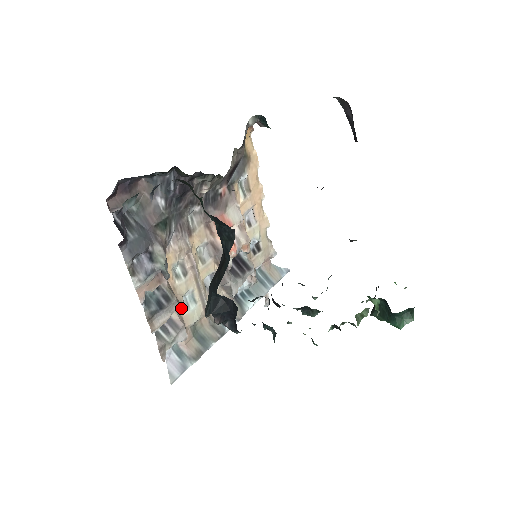
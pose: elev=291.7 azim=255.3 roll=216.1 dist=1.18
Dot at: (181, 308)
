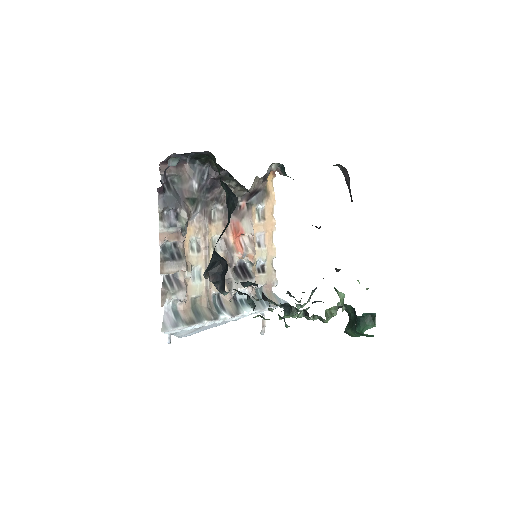
Dot at: (188, 273)
